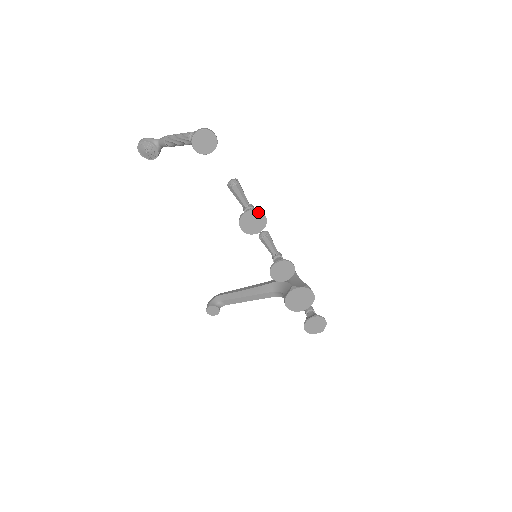
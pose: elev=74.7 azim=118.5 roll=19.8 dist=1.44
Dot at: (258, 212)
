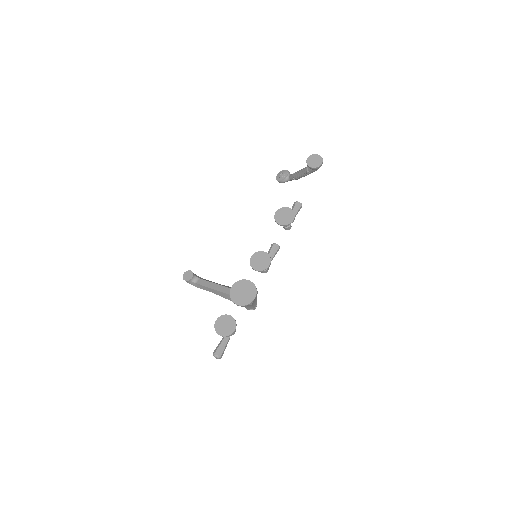
Dot at: (293, 214)
